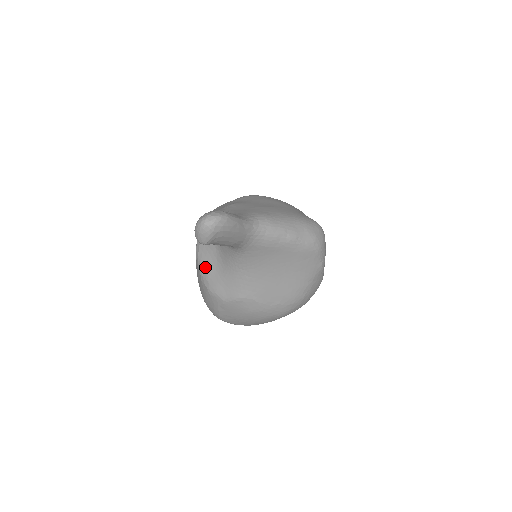
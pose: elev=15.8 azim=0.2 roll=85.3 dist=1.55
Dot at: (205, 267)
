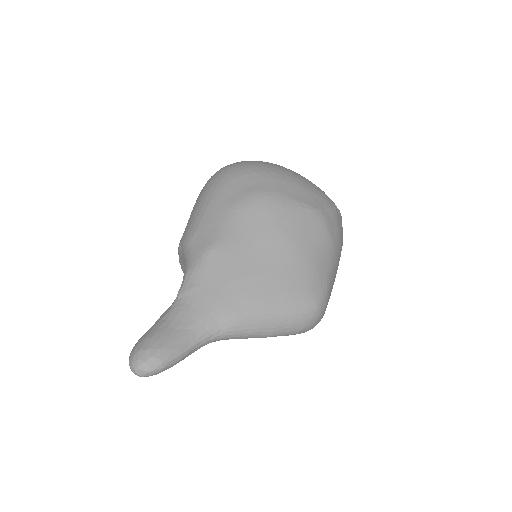
Dot at: occluded
